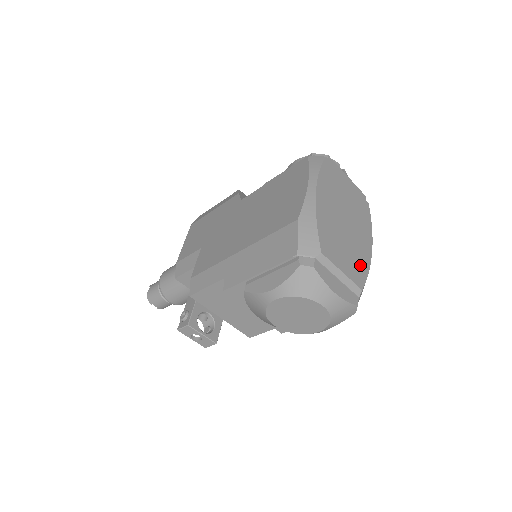
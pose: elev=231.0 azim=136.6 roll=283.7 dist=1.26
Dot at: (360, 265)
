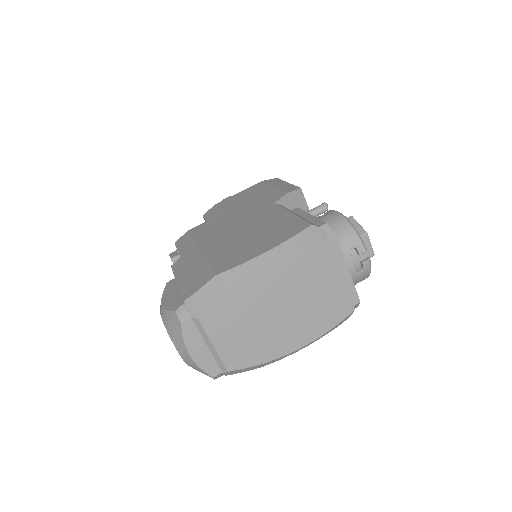
Dot at: (254, 353)
